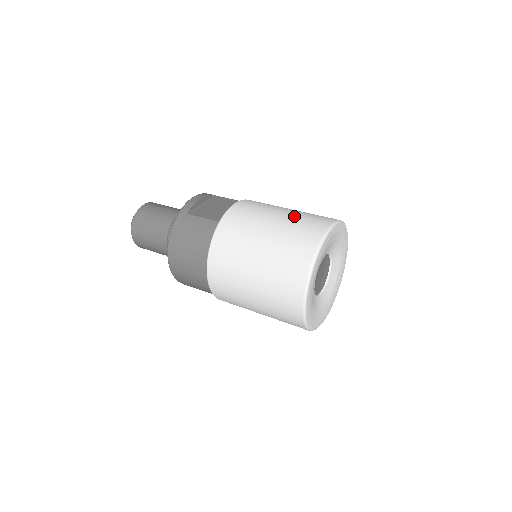
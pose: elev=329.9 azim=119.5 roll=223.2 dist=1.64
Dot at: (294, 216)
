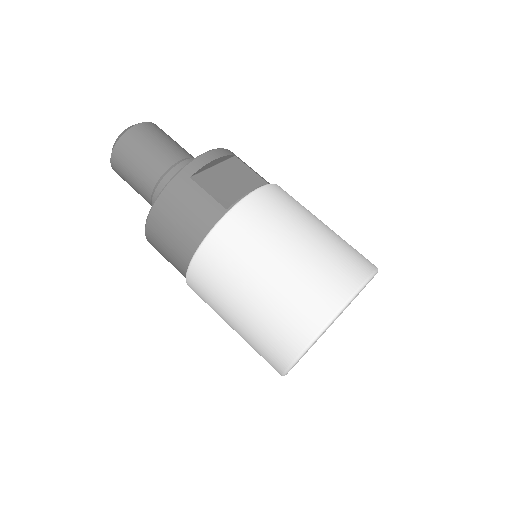
Dot at: (324, 246)
